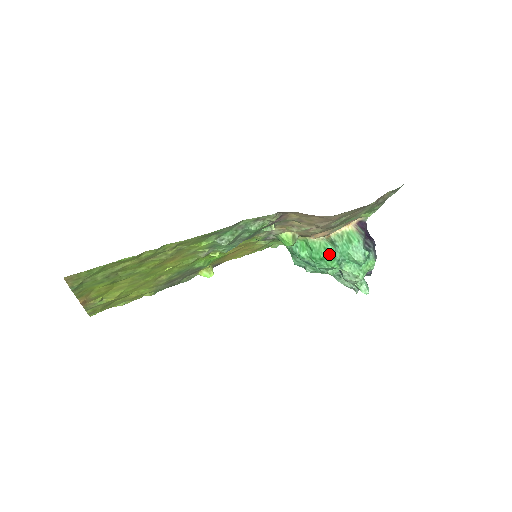
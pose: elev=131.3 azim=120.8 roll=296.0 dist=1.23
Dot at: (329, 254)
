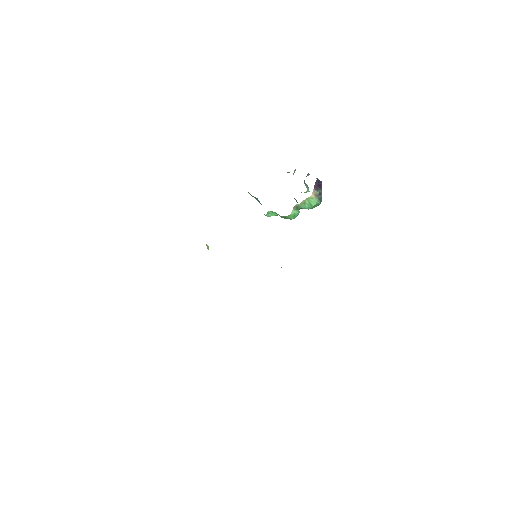
Dot at: occluded
